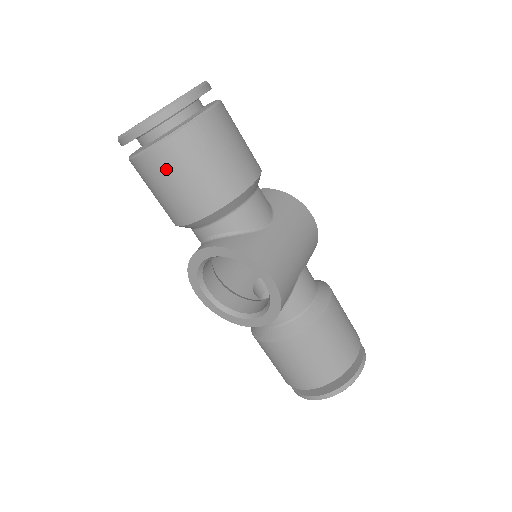
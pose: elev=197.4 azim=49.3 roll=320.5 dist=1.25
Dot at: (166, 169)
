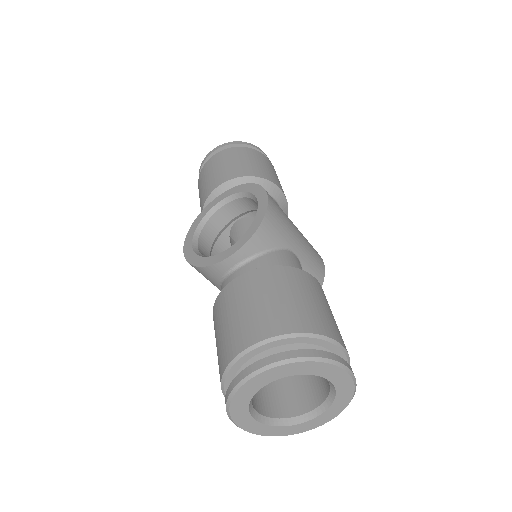
Dot at: (223, 158)
